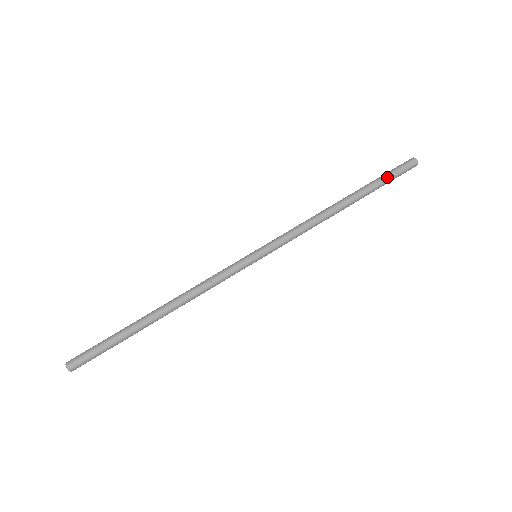
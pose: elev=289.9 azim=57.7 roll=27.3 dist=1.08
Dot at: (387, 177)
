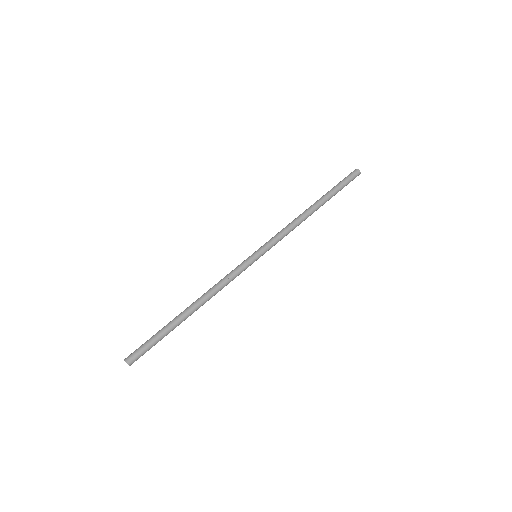
Dot at: (341, 185)
